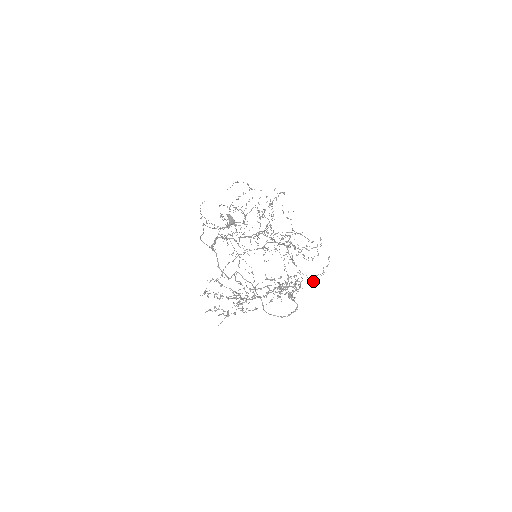
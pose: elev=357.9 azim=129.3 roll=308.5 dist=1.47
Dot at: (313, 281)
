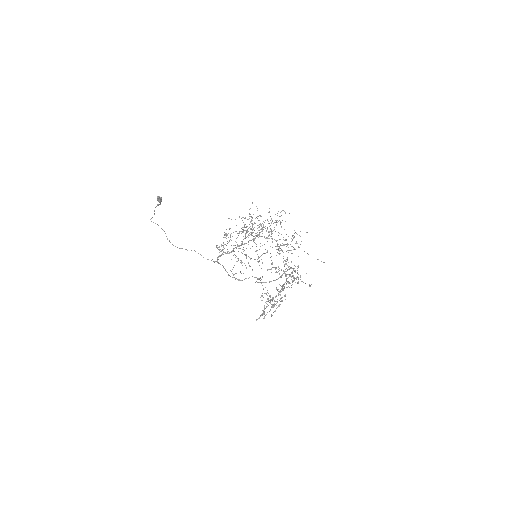
Dot at: occluded
